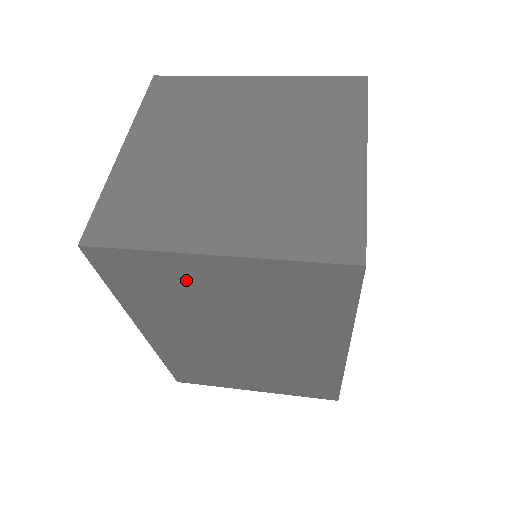
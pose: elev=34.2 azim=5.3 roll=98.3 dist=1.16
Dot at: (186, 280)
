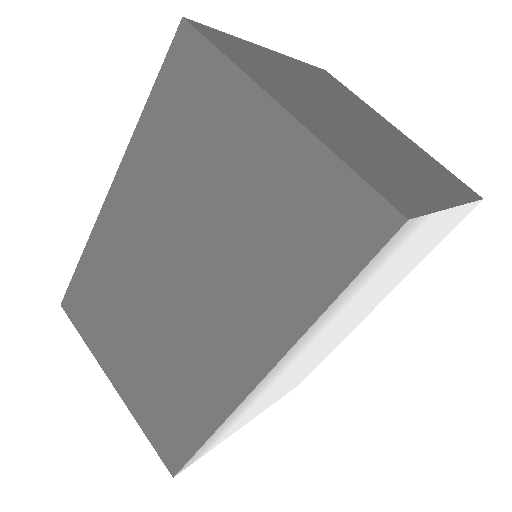
Dot at: (222, 129)
